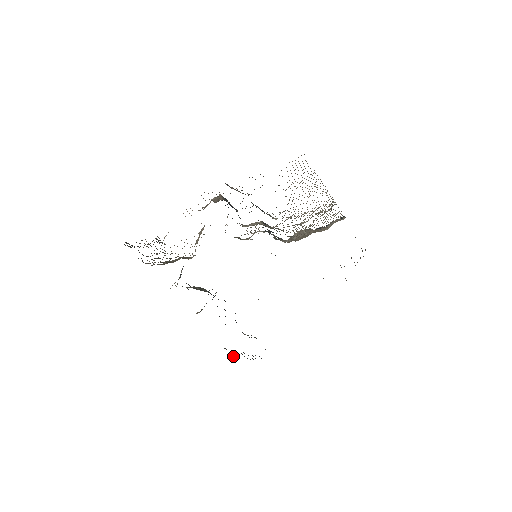
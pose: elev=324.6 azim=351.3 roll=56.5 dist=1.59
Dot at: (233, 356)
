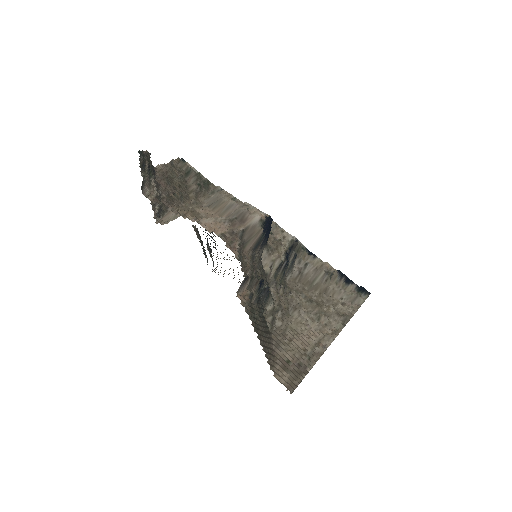
Dot at: (197, 229)
